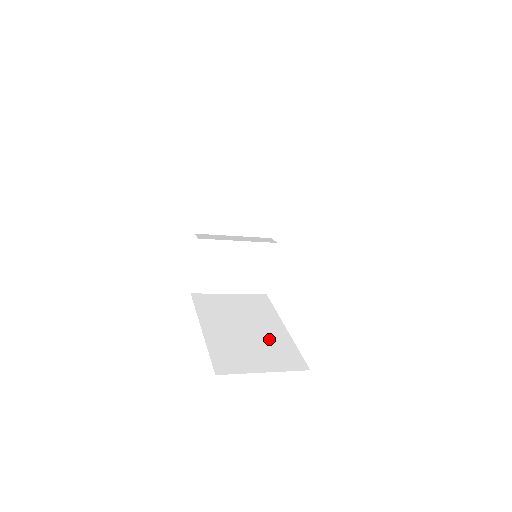
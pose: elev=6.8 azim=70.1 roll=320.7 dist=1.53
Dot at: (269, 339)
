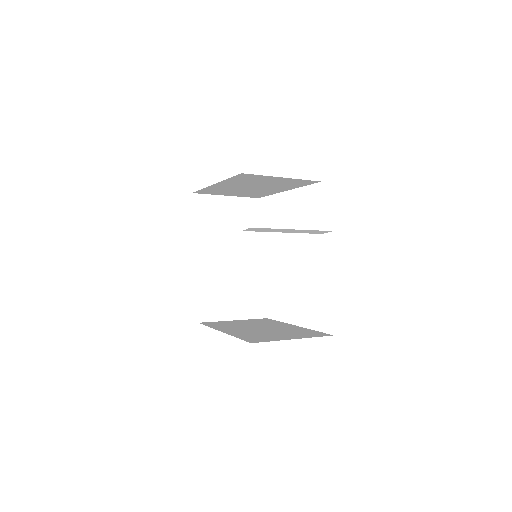
Dot at: (286, 330)
